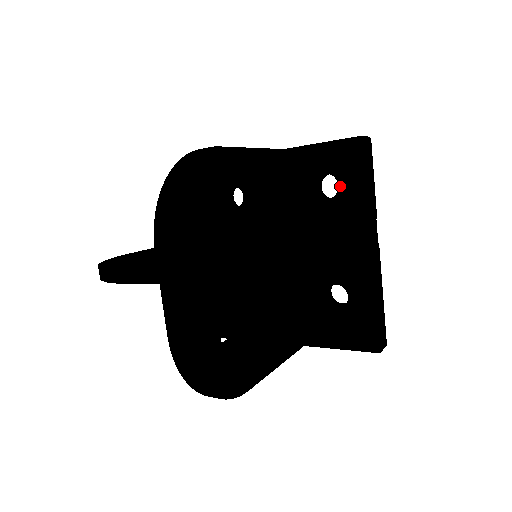
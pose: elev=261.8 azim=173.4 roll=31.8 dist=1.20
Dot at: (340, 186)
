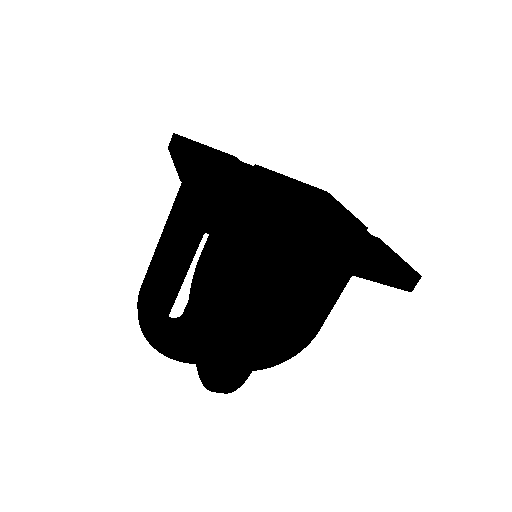
Dot at: occluded
